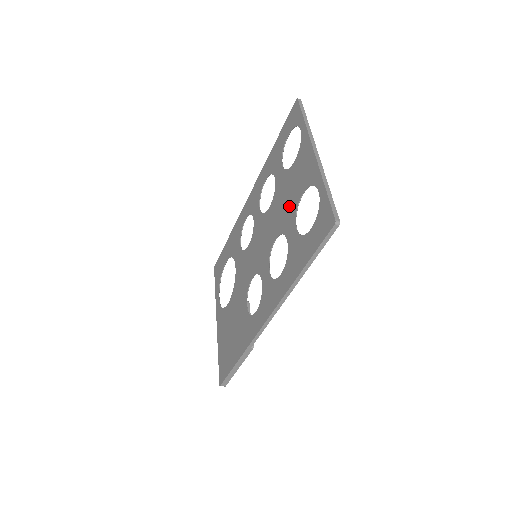
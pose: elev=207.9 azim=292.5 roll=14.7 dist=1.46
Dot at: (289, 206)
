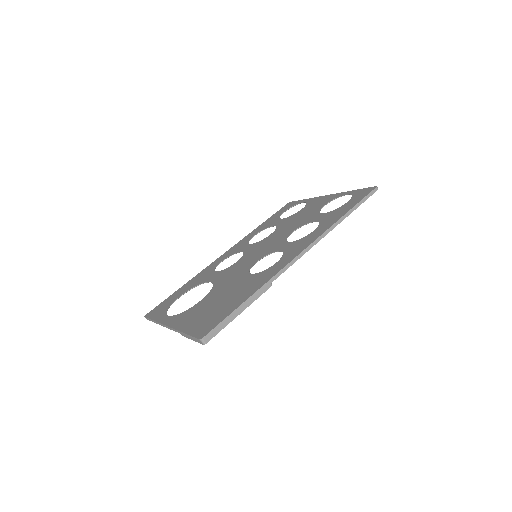
Dot at: (307, 216)
